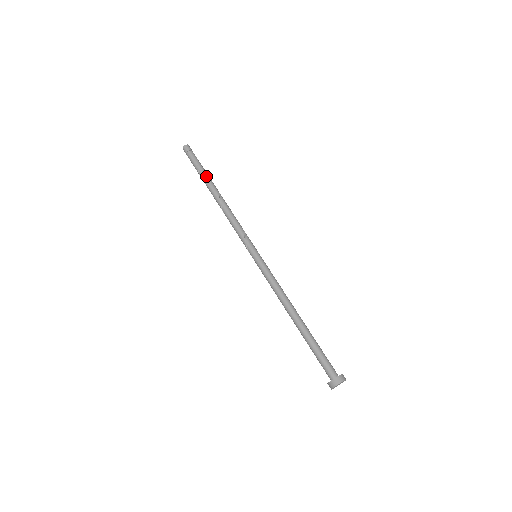
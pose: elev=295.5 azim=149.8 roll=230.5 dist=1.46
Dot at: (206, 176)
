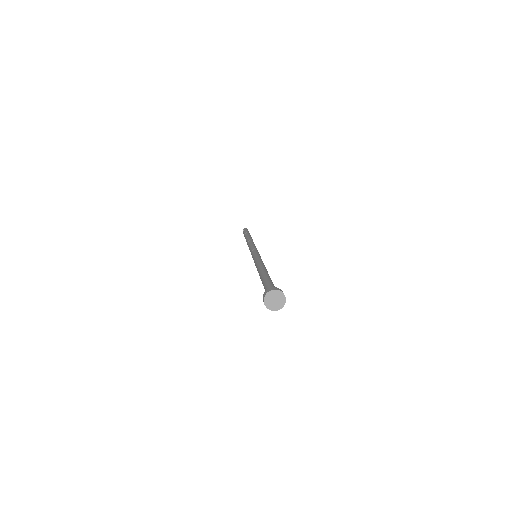
Dot at: (250, 235)
